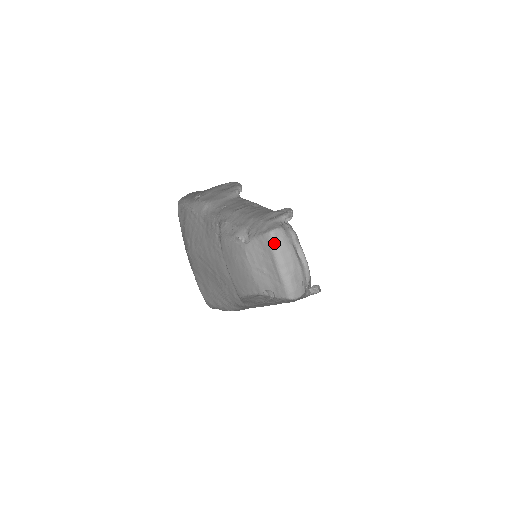
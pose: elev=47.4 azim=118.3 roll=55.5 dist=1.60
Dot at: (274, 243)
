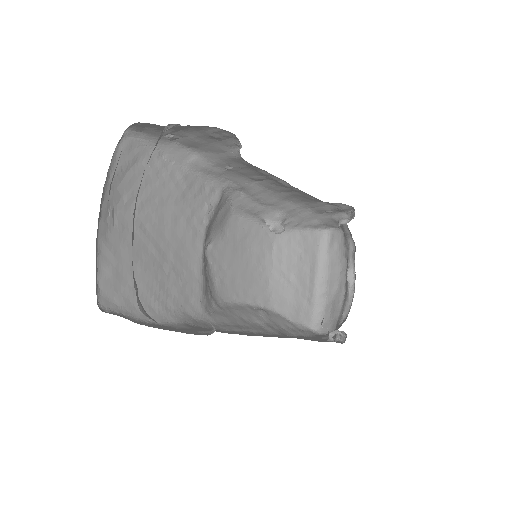
Dot at: (325, 247)
